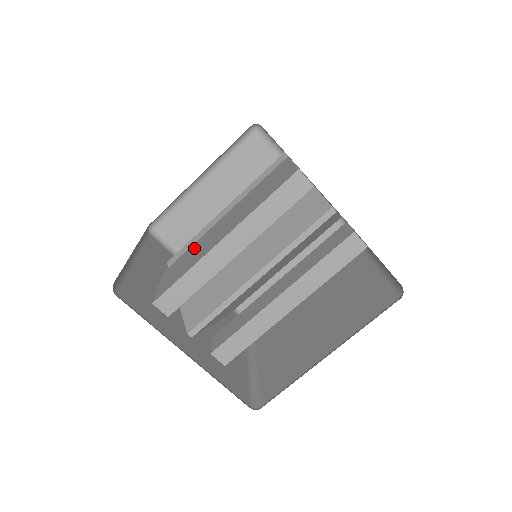
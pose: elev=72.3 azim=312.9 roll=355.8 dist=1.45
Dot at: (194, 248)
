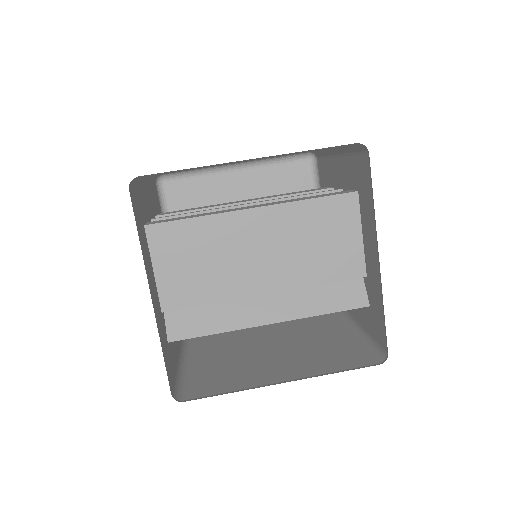
Dot at: occluded
